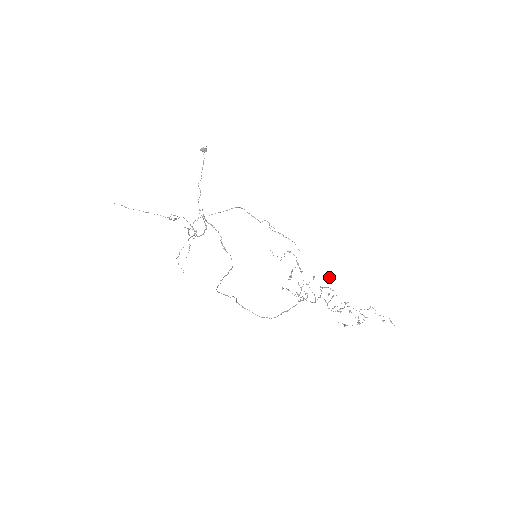
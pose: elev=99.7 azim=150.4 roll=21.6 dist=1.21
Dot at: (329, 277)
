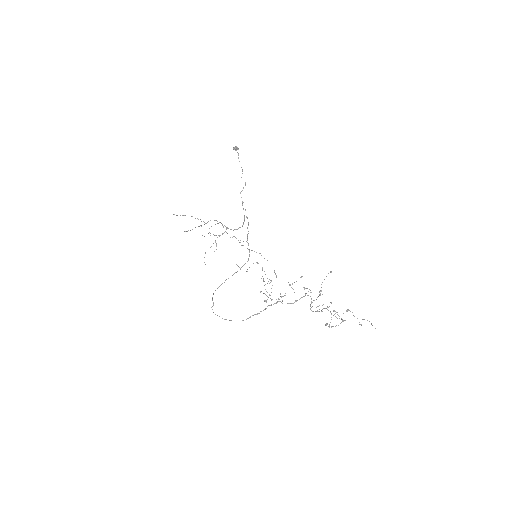
Dot at: (330, 271)
